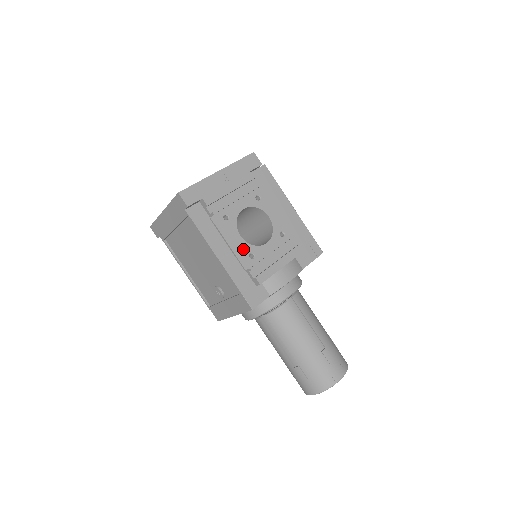
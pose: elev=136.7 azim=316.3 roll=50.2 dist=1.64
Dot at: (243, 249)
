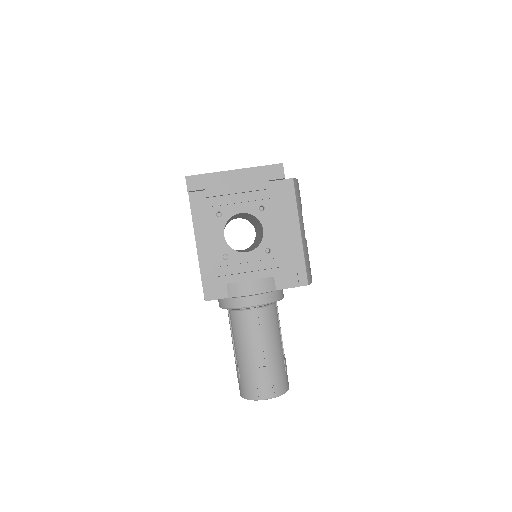
Dot at: (220, 248)
